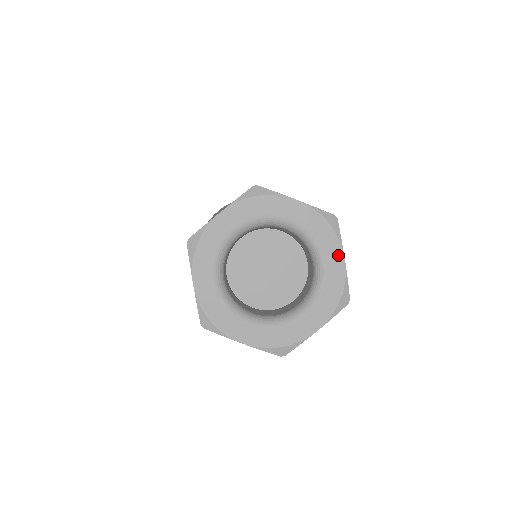
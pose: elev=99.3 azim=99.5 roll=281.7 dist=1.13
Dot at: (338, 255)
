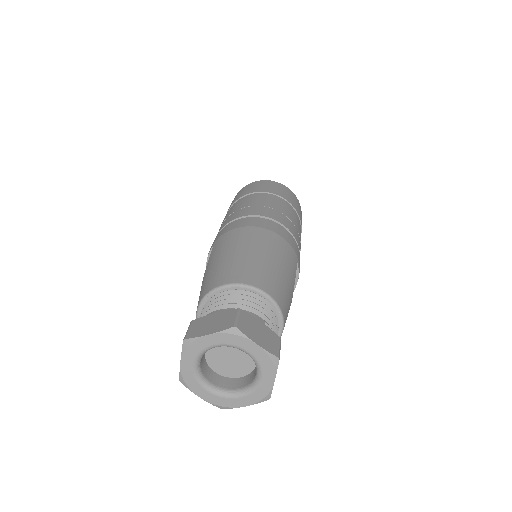
Dot at: (271, 378)
